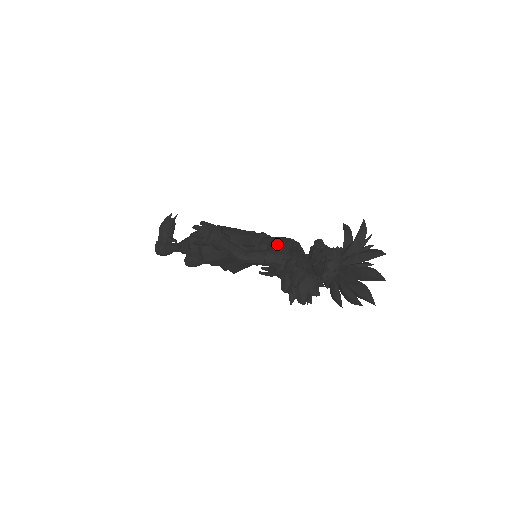
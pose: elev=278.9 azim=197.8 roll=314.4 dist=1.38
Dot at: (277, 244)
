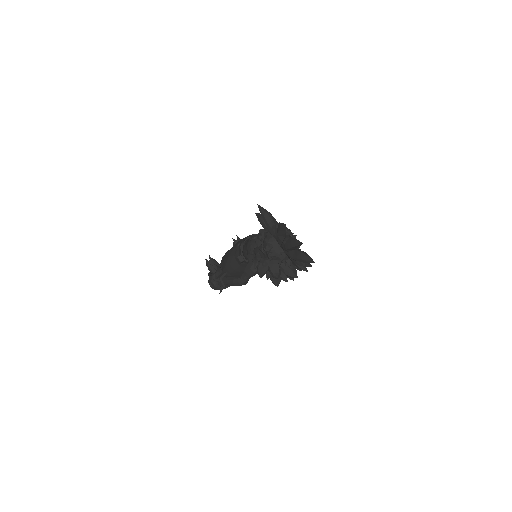
Dot at: occluded
